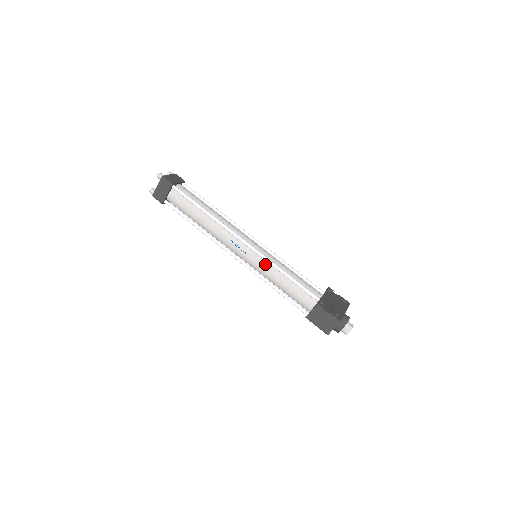
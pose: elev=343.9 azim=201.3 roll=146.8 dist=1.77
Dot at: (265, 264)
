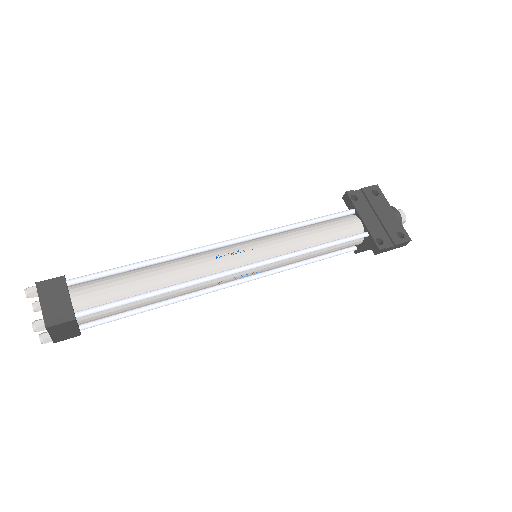
Dot at: (283, 261)
